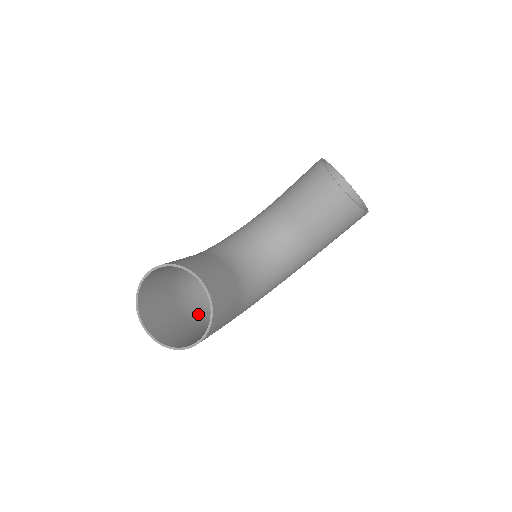
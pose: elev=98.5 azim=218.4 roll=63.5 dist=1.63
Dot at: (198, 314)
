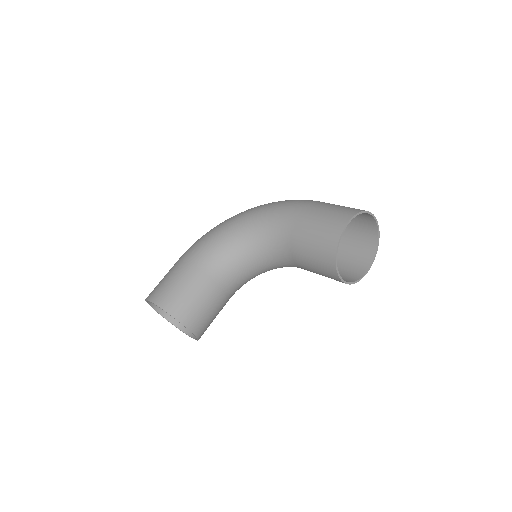
Dot at: occluded
